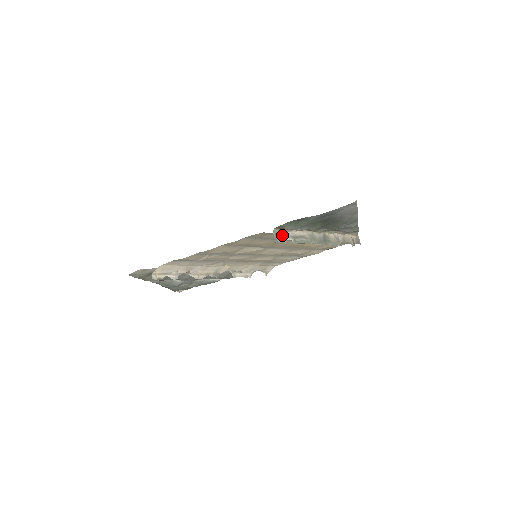
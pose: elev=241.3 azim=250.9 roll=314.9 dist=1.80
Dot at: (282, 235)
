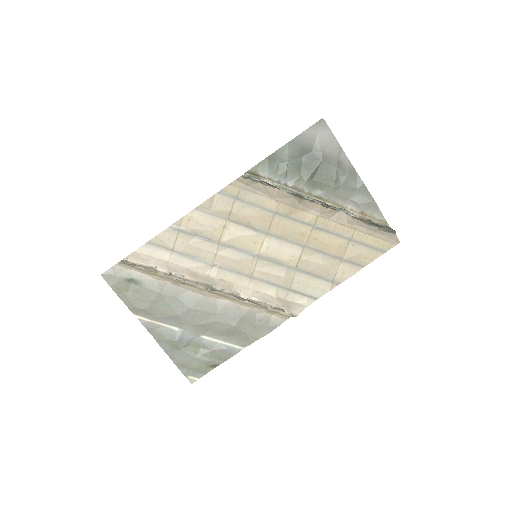
Dot at: occluded
